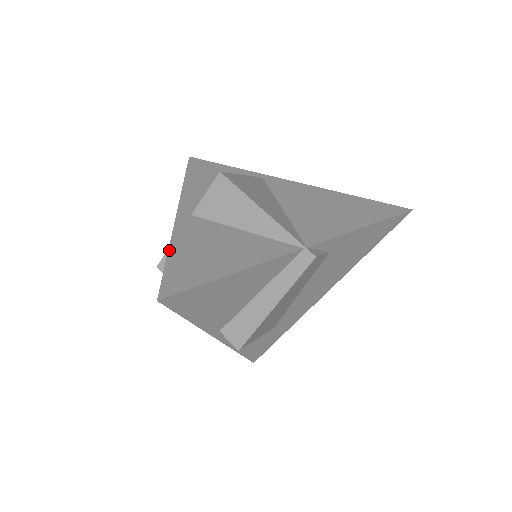
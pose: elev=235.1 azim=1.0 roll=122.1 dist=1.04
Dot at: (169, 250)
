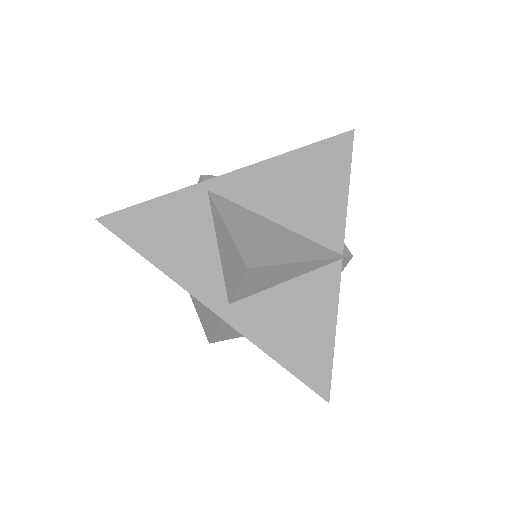
Dot at: (272, 358)
